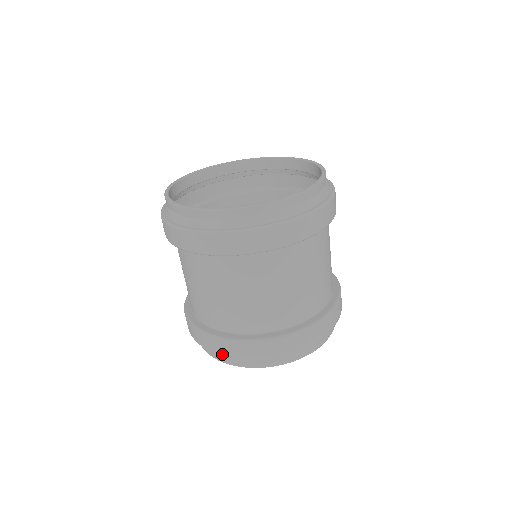
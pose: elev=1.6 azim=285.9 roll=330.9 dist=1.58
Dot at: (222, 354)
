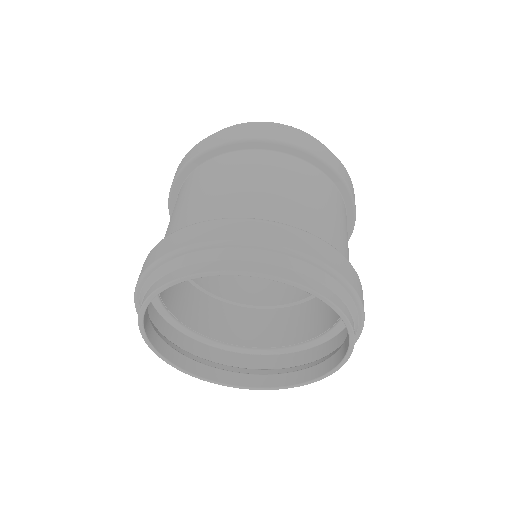
Dot at: (135, 300)
